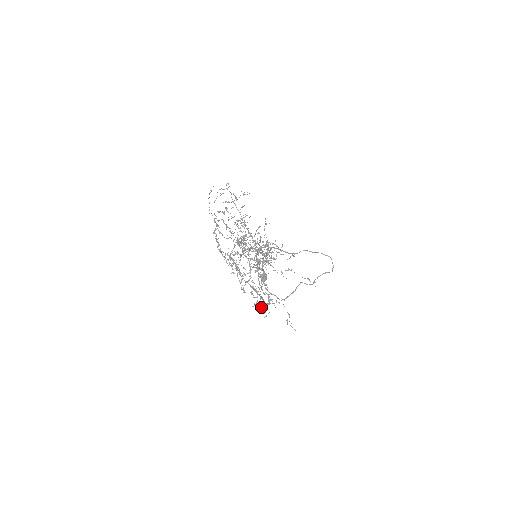
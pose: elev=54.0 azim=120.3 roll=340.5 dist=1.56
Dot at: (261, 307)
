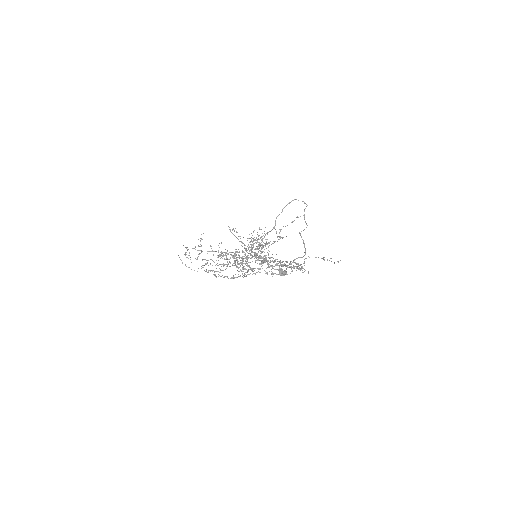
Dot at: (296, 266)
